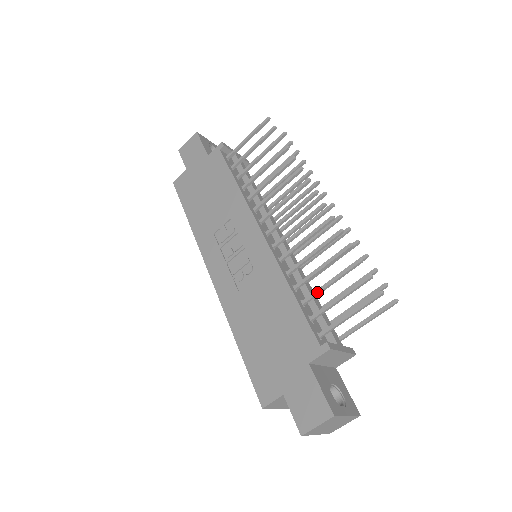
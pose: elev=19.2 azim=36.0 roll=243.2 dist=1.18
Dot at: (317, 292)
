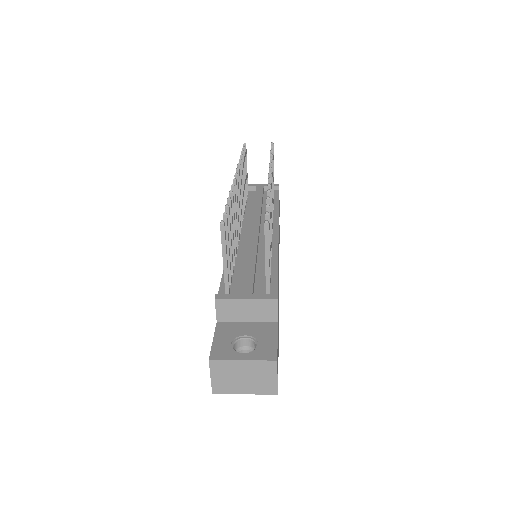
Dot at: occluded
